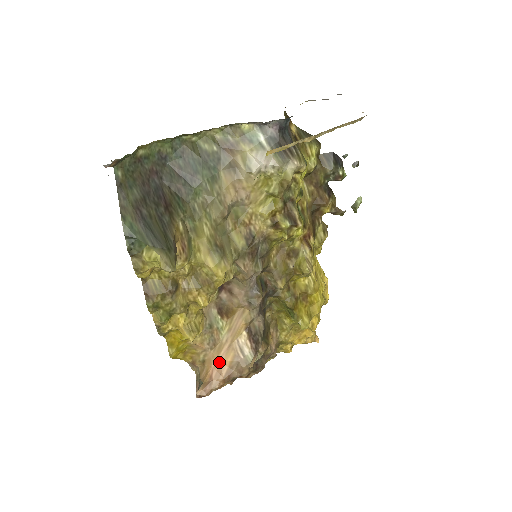
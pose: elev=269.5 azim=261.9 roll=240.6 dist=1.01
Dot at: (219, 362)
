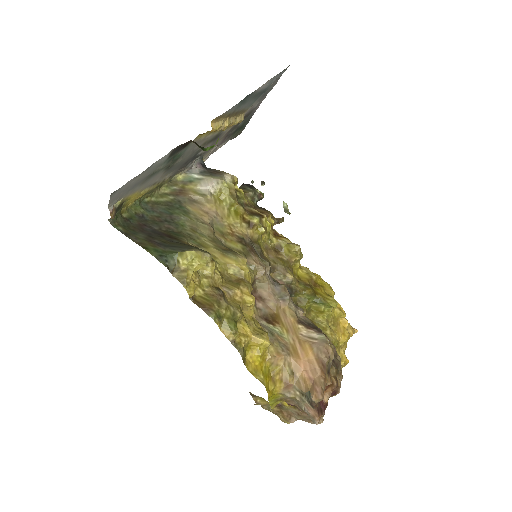
Dot at: (304, 361)
